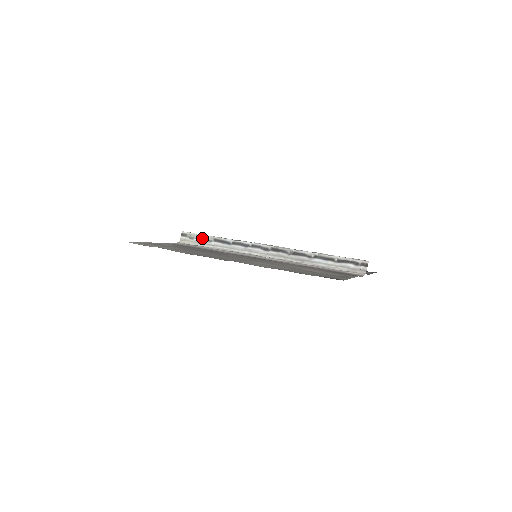
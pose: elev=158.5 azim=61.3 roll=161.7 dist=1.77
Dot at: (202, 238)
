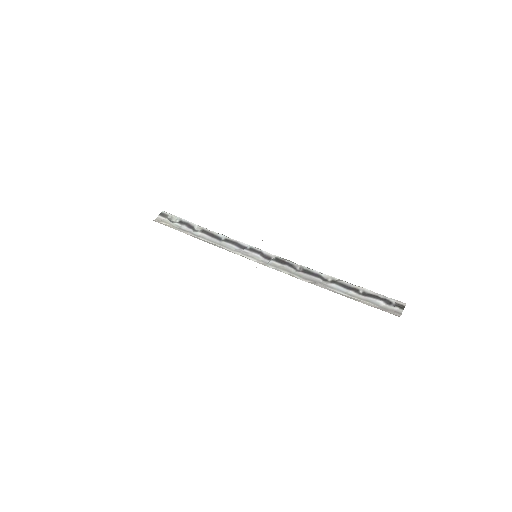
Dot at: (186, 224)
